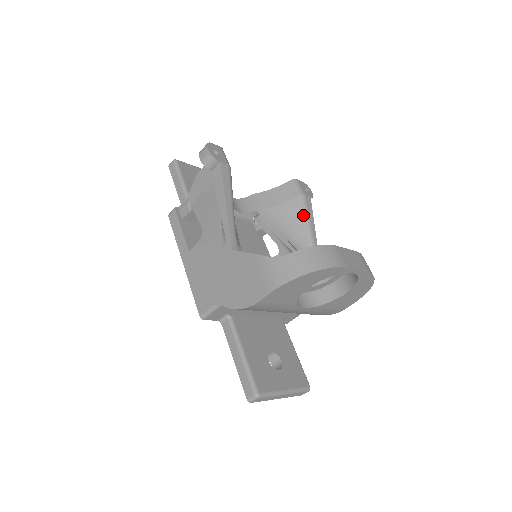
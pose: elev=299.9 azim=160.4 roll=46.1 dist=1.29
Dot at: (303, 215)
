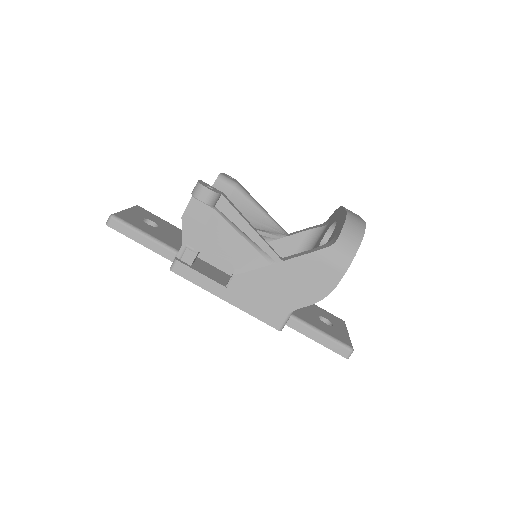
Dot at: (250, 201)
